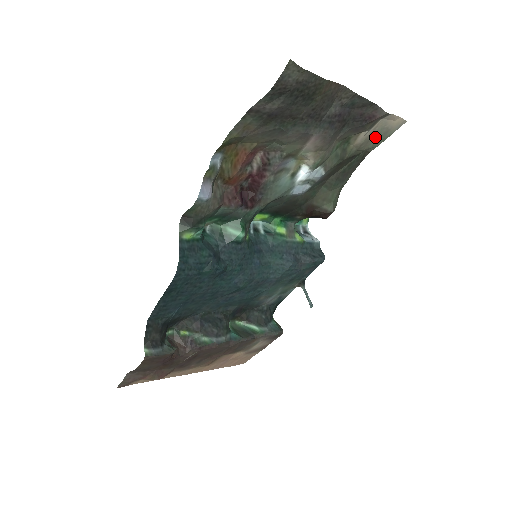
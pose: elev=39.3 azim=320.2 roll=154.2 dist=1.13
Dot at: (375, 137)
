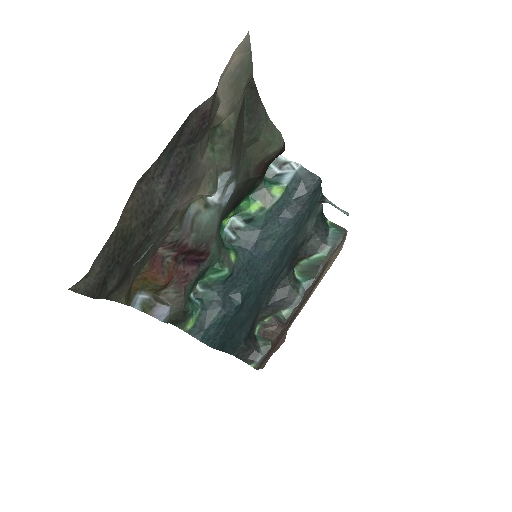
Dot at: (236, 83)
